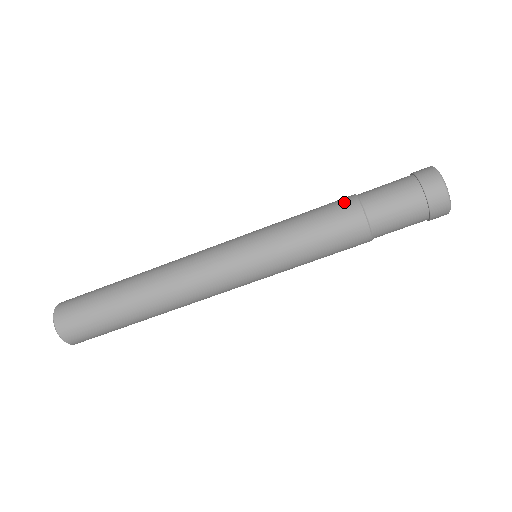
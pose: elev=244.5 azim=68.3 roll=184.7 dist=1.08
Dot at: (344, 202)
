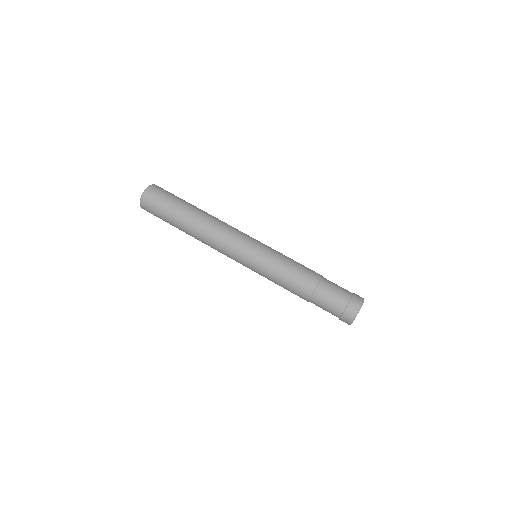
Dot at: occluded
